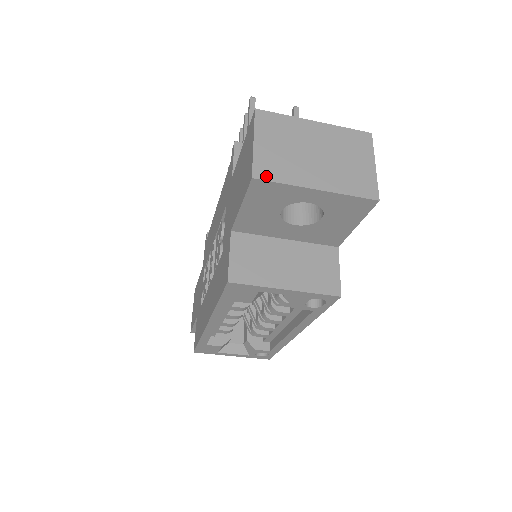
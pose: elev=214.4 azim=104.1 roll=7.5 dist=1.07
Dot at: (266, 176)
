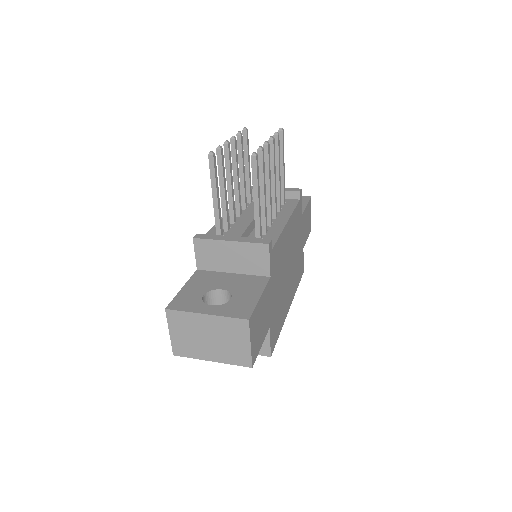
Dot at: (181, 354)
